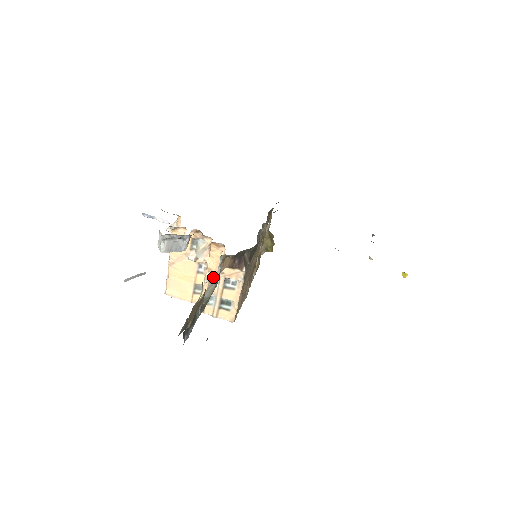
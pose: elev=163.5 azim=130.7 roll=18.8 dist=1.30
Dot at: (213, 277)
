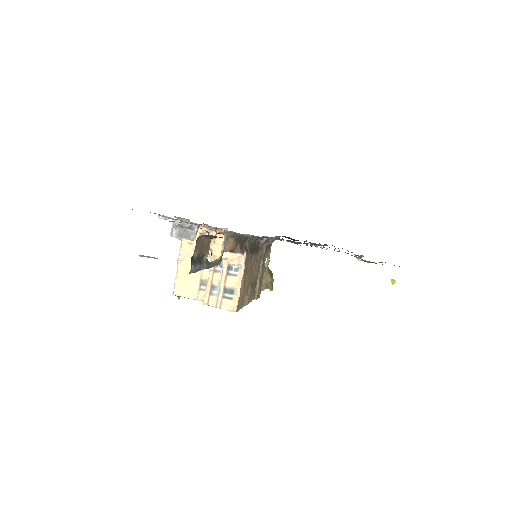
Dot at: (217, 266)
